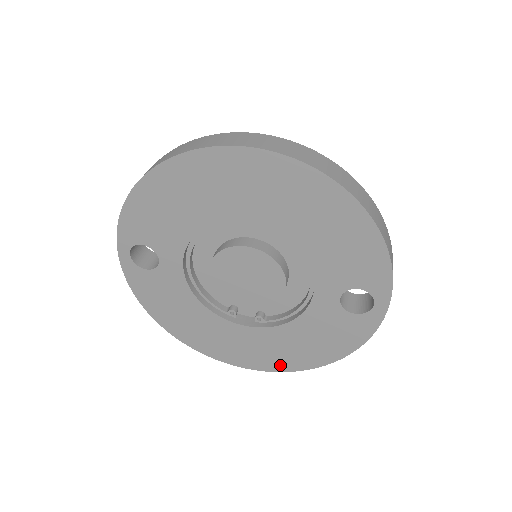
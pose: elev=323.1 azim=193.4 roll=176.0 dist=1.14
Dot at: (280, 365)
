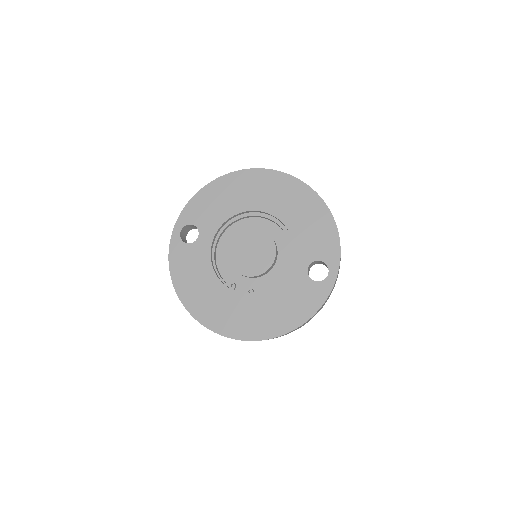
Dot at: (256, 333)
